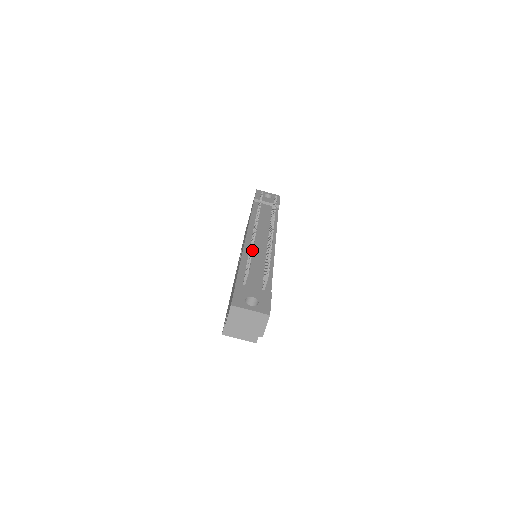
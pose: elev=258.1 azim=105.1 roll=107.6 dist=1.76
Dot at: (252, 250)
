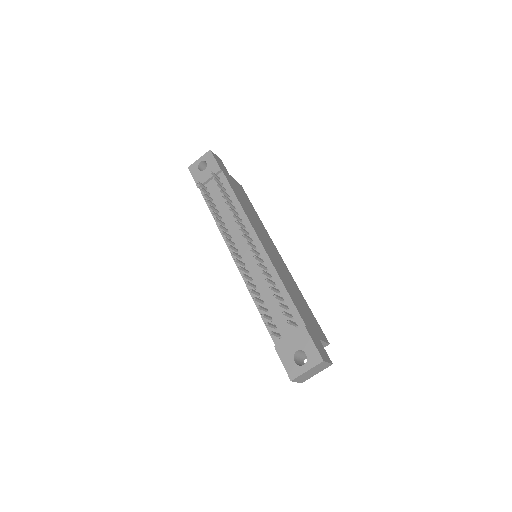
Dot at: (255, 299)
